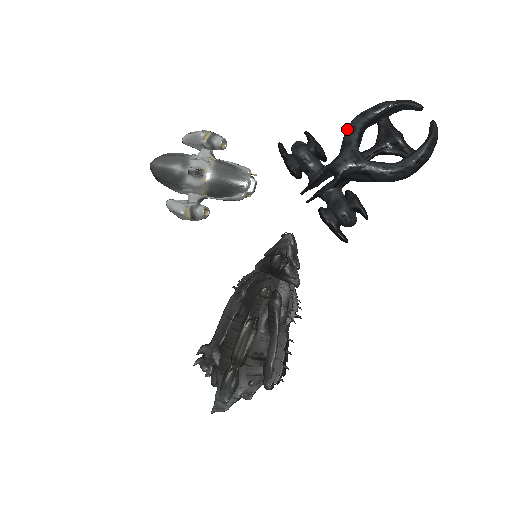
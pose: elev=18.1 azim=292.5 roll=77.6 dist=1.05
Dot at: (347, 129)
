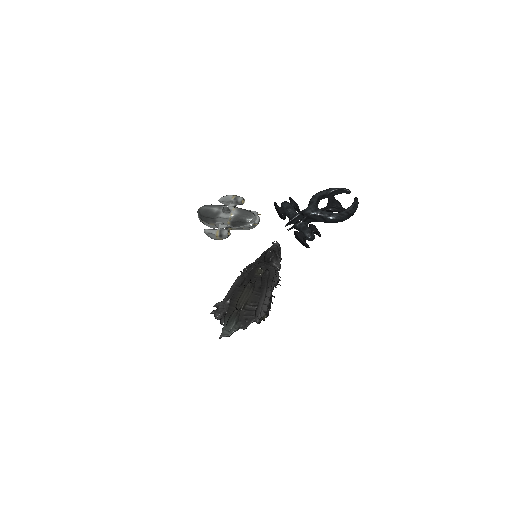
Dot at: (312, 197)
